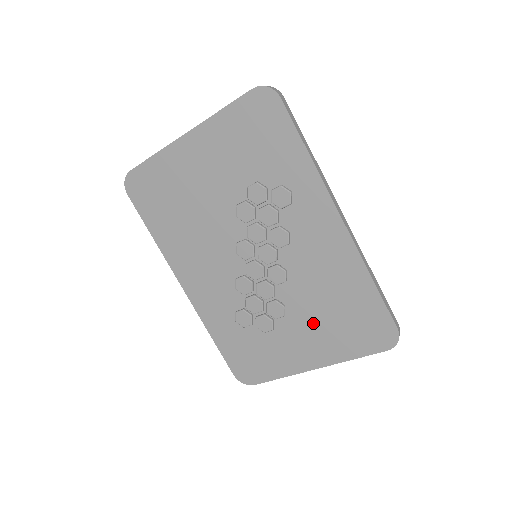
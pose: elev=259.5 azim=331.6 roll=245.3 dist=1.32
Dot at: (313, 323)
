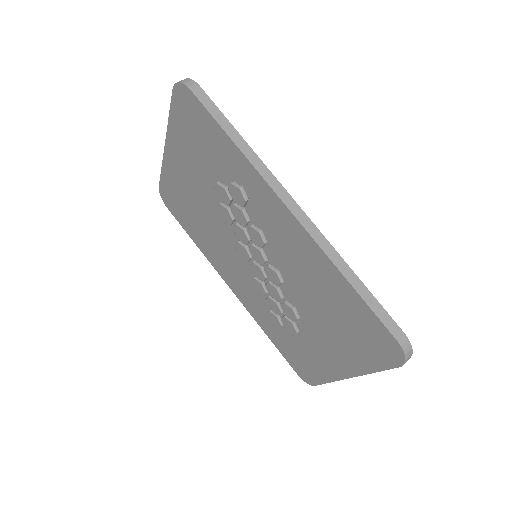
Dot at: (324, 327)
